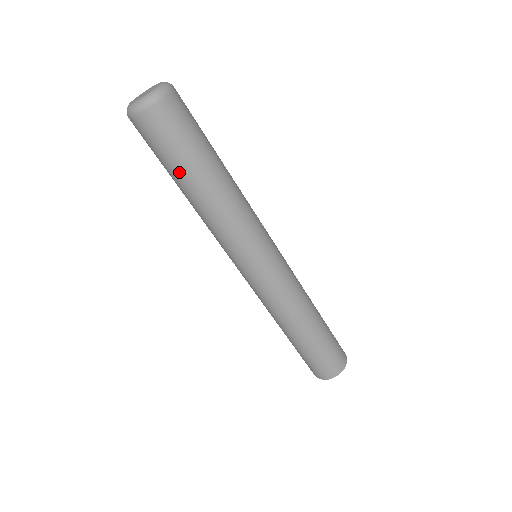
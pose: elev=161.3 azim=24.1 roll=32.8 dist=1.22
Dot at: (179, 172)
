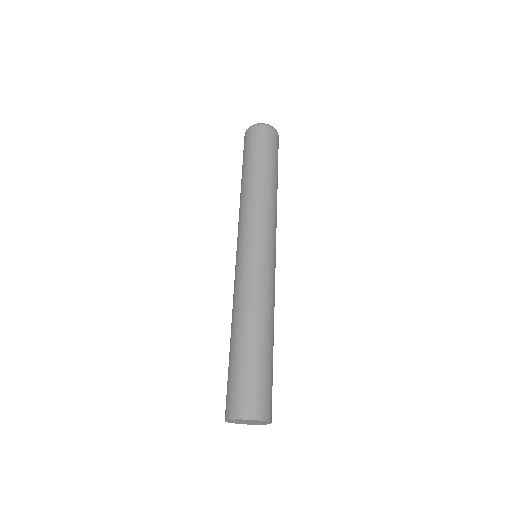
Dot at: (271, 163)
